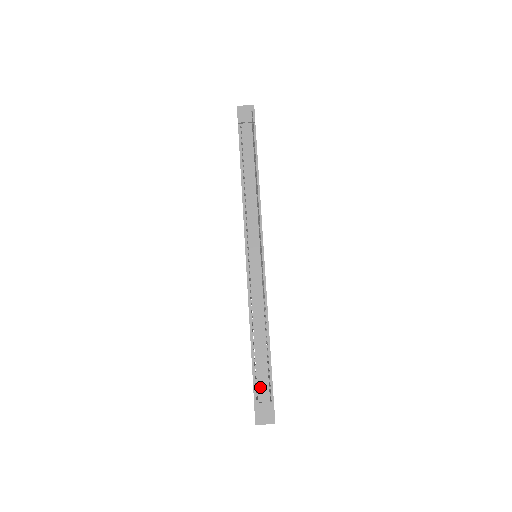
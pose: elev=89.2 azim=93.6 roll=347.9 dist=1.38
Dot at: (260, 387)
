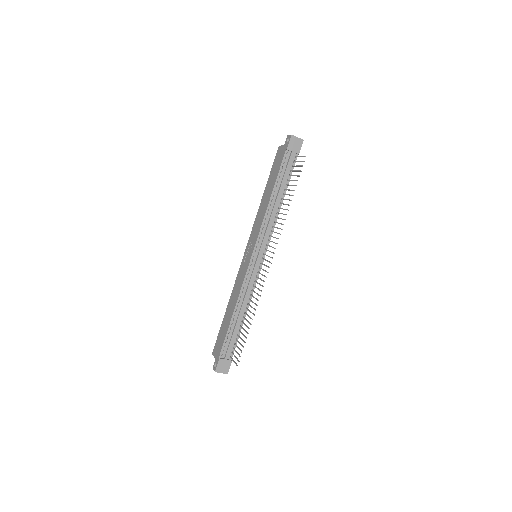
Dot at: (226, 349)
